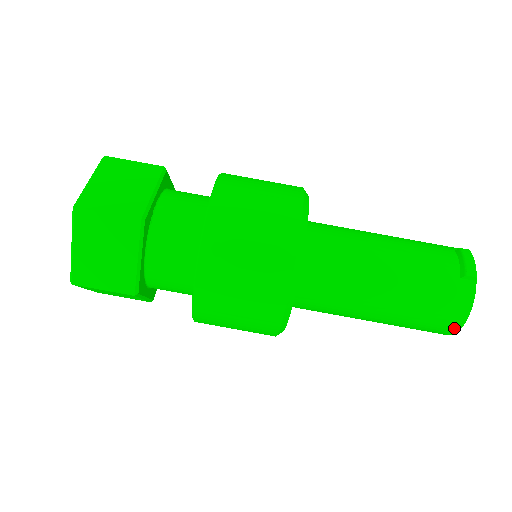
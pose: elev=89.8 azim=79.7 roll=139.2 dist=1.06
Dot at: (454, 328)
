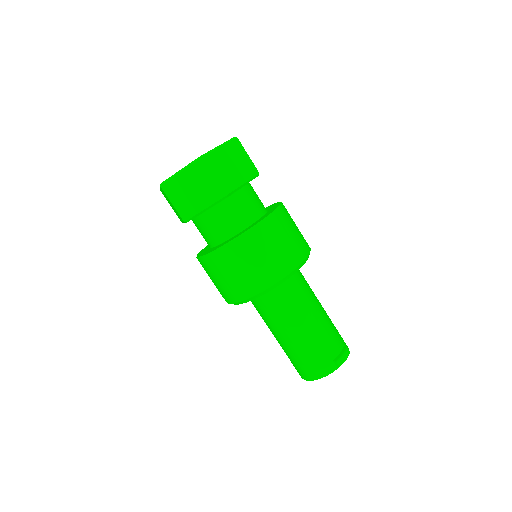
Dot at: (307, 378)
